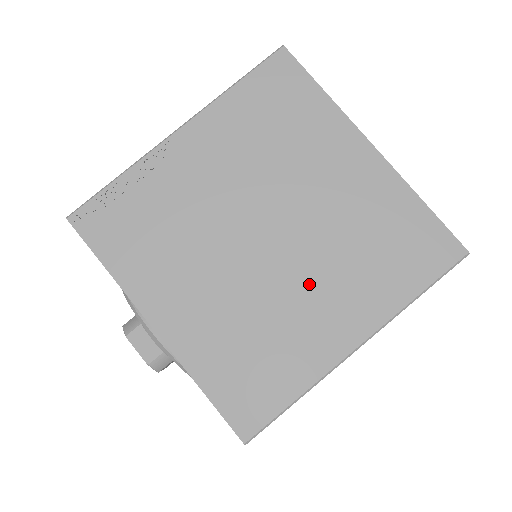
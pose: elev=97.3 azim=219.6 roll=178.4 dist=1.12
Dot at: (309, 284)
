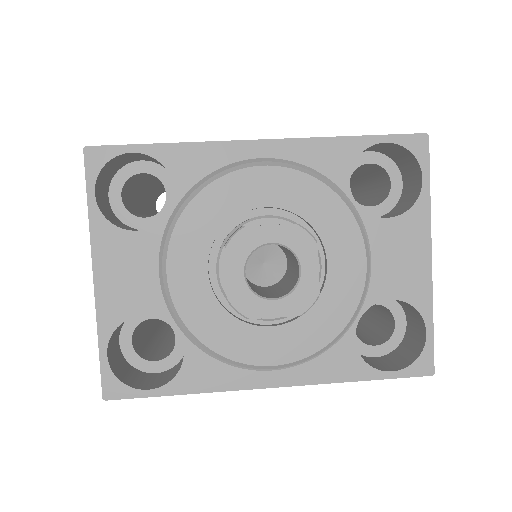
Dot at: occluded
